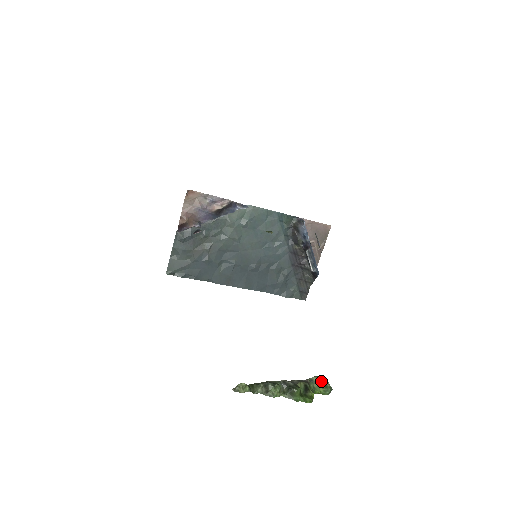
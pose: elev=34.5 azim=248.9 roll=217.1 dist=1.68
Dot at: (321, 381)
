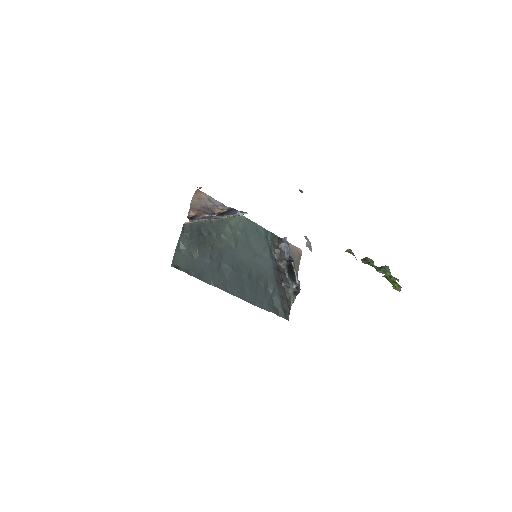
Dot at: (391, 280)
